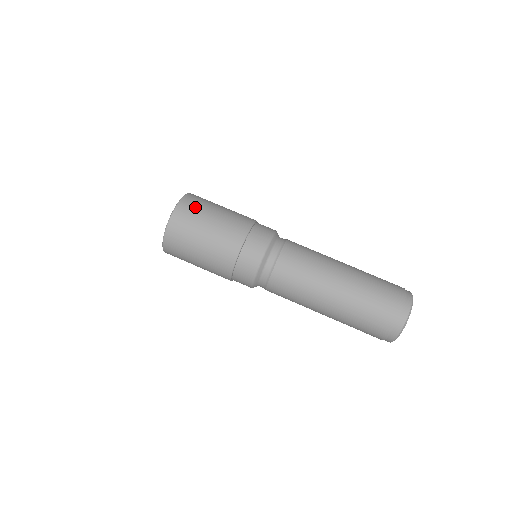
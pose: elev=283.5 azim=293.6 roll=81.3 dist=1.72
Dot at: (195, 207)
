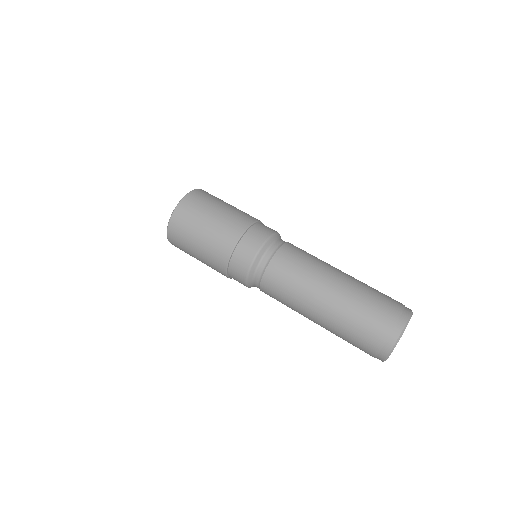
Dot at: (211, 195)
